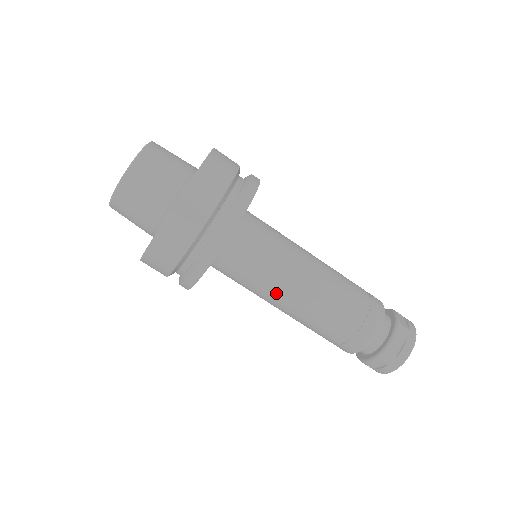
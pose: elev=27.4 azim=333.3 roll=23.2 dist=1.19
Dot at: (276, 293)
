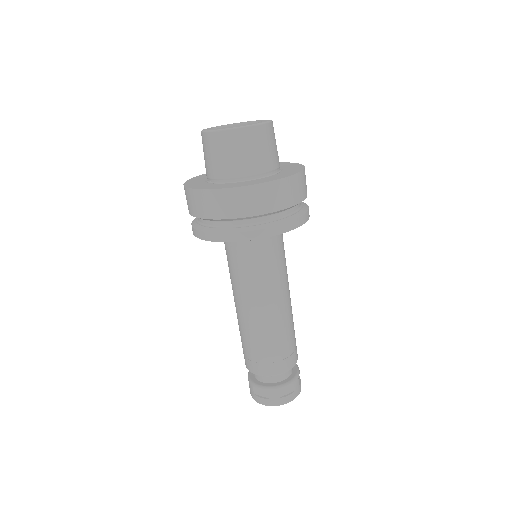
Dot at: (252, 294)
